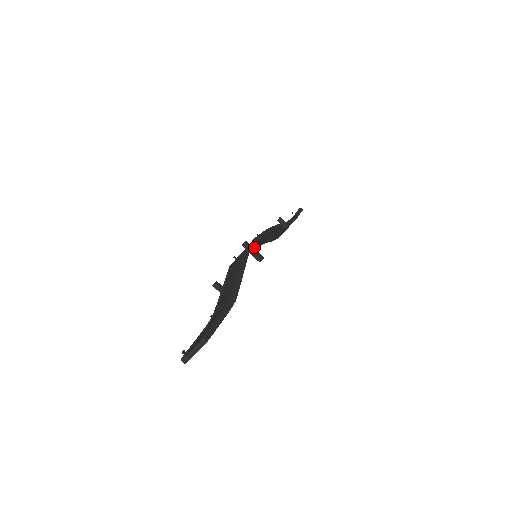
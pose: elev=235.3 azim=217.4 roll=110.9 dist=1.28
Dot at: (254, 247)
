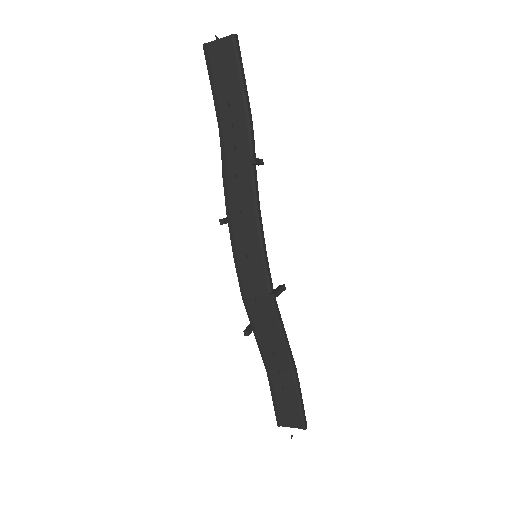
Dot at: (239, 228)
